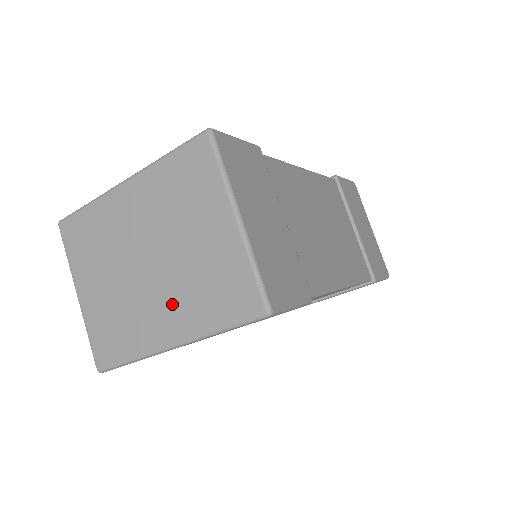
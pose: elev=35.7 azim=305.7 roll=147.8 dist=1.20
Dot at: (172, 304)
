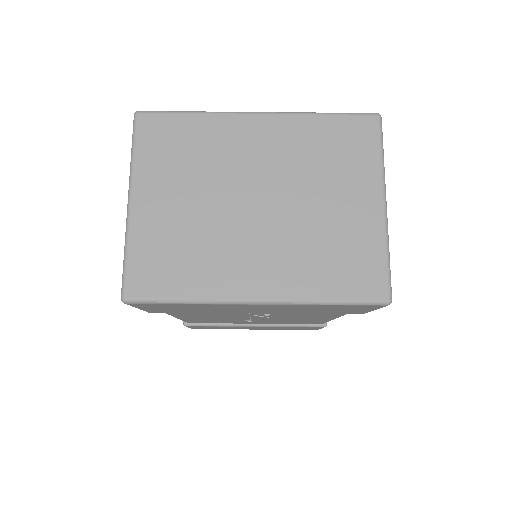
Dot at: (275, 256)
